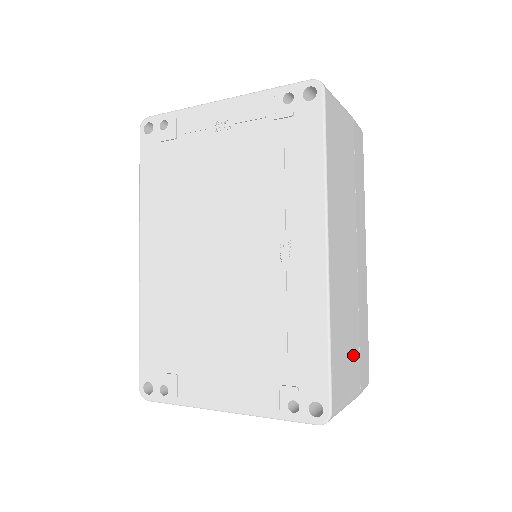
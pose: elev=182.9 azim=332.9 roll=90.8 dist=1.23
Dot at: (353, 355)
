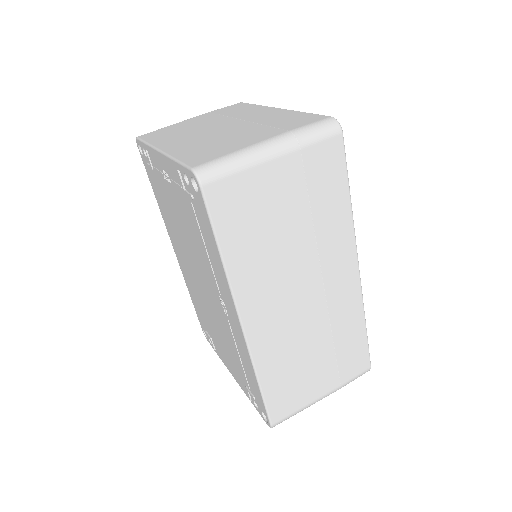
Dot at: (319, 371)
